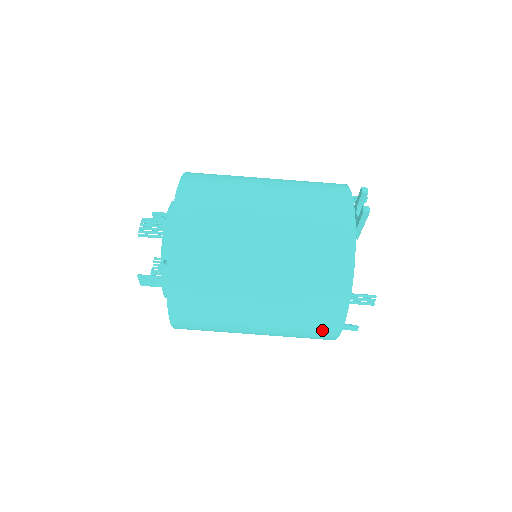
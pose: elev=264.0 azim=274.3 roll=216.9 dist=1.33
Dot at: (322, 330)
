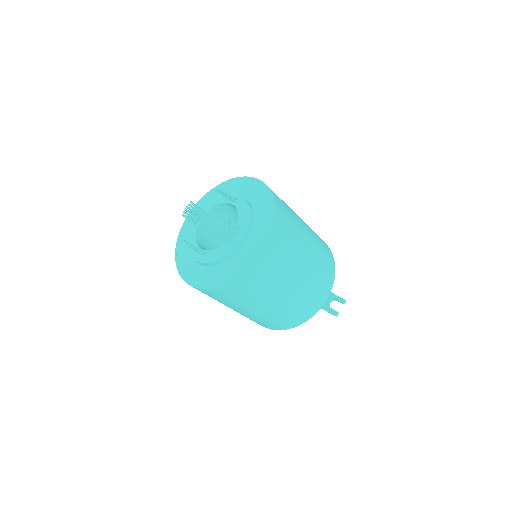
Dot at: occluded
